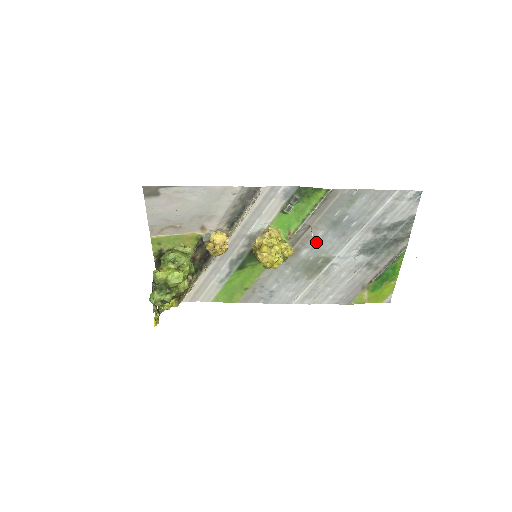
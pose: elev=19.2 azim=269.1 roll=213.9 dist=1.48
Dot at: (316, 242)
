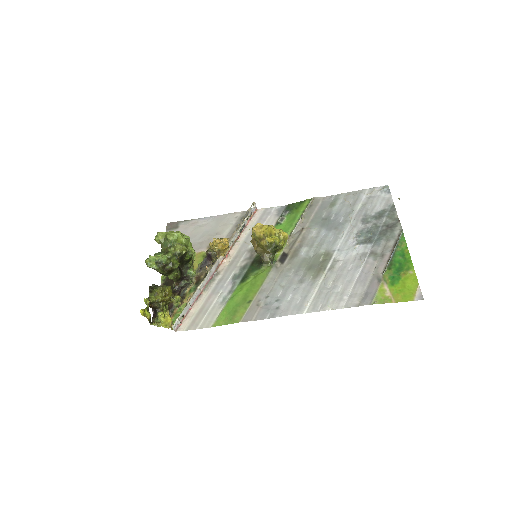
Dot at: (312, 241)
